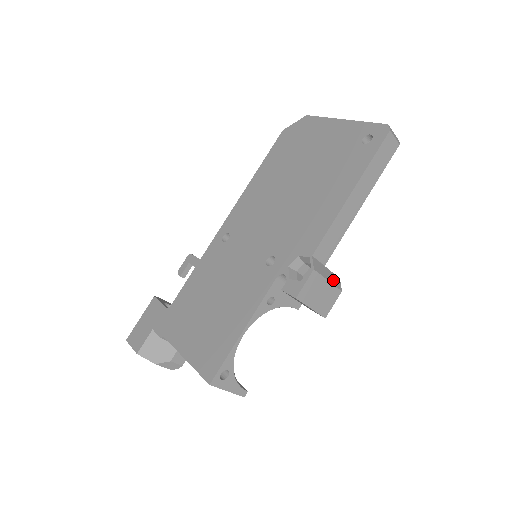
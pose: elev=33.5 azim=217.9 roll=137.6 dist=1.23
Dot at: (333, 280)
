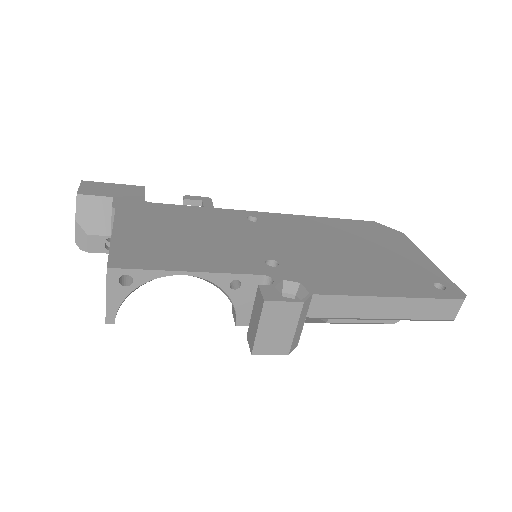
Dot at: (296, 336)
